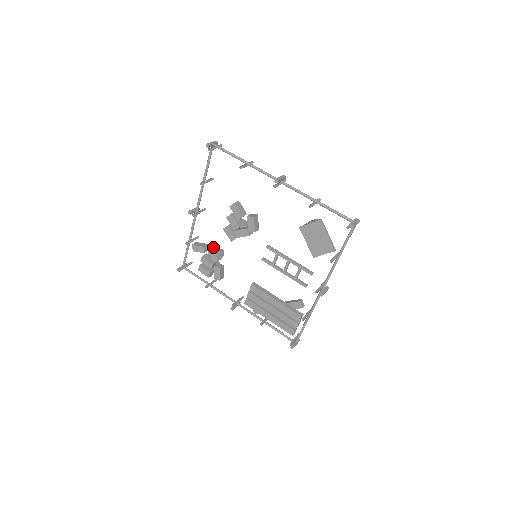
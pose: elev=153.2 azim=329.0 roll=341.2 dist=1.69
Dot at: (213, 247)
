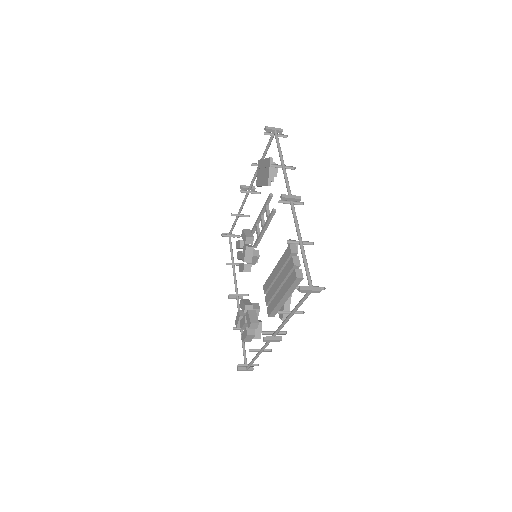
Dot at: (241, 299)
